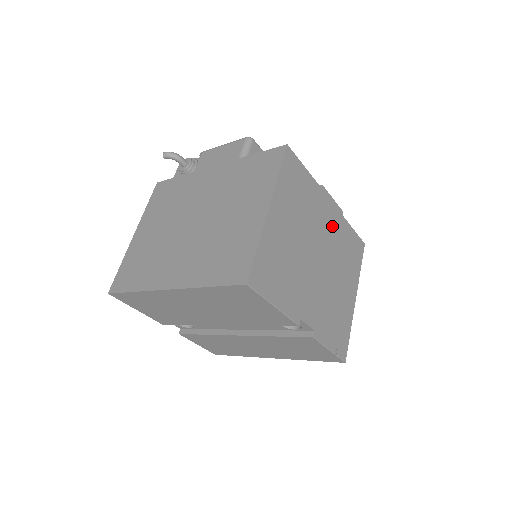
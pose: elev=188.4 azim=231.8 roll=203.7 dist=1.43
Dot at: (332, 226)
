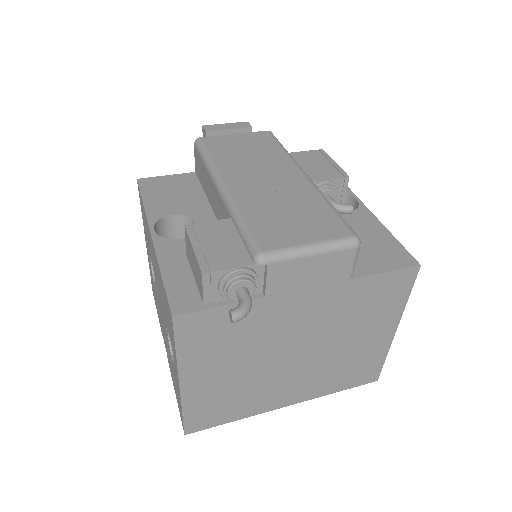
Dot at: occluded
